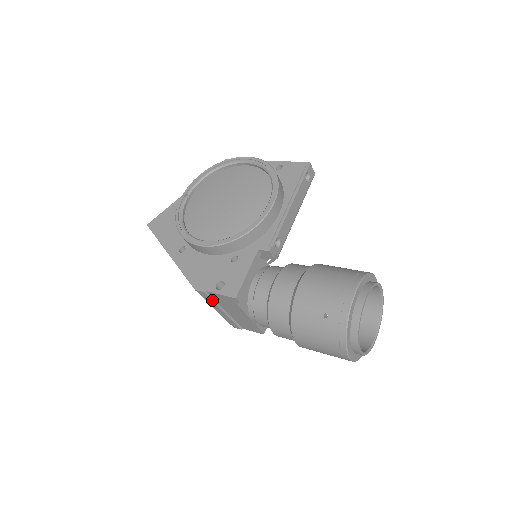
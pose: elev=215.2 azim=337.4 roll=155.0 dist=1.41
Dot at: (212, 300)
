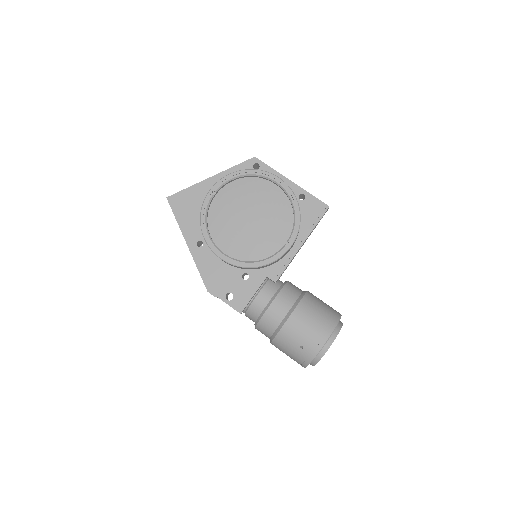
Dot at: (217, 297)
